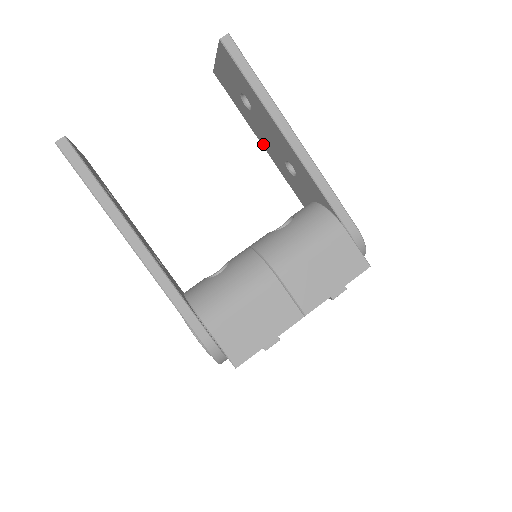
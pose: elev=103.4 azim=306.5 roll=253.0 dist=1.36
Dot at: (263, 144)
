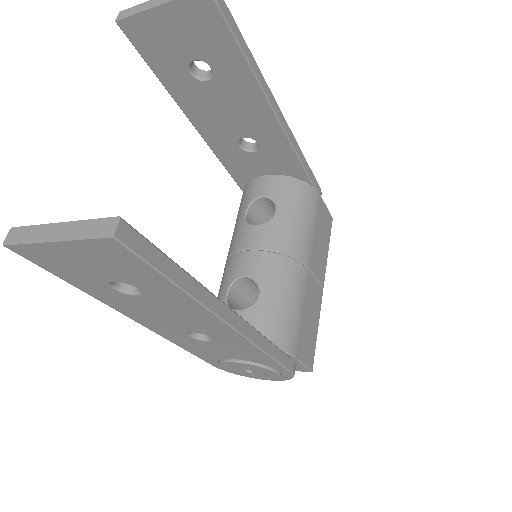
Dot at: (194, 119)
